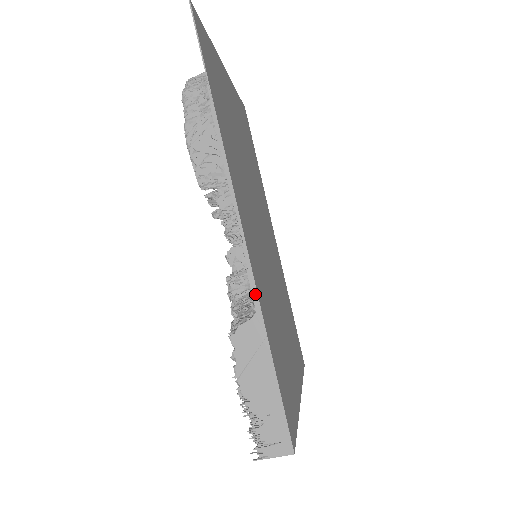
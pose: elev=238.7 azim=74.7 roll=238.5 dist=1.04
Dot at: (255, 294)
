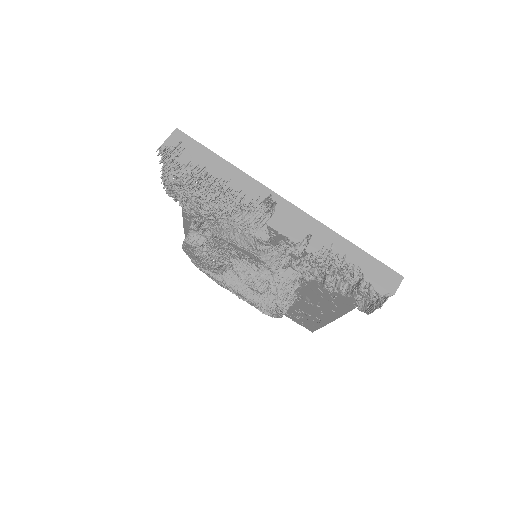
Dot at: occluded
